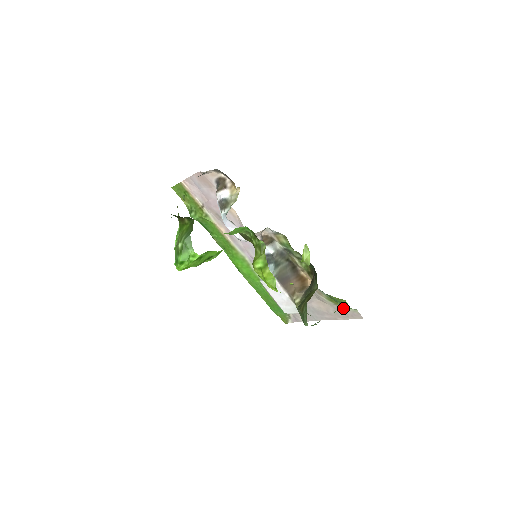
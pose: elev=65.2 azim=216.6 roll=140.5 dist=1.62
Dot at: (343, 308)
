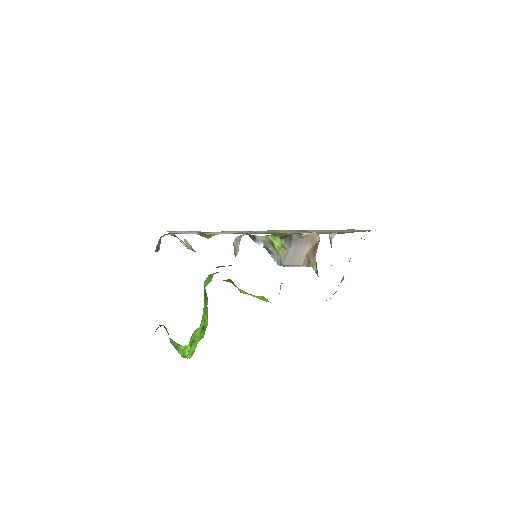
Dot at: occluded
